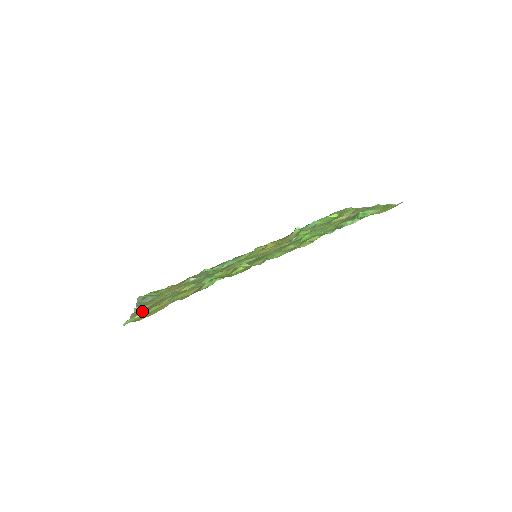
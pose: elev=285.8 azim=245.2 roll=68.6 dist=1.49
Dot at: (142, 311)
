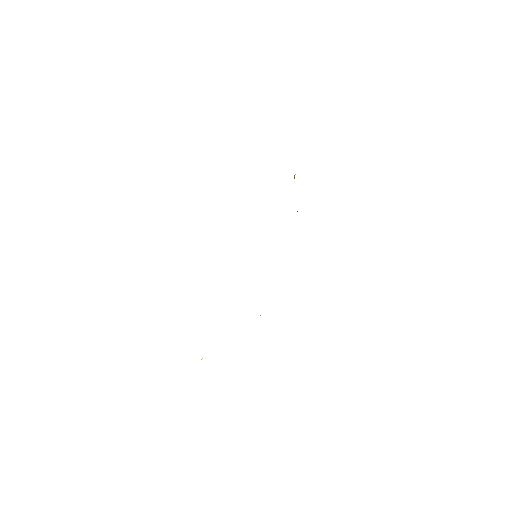
Dot at: occluded
